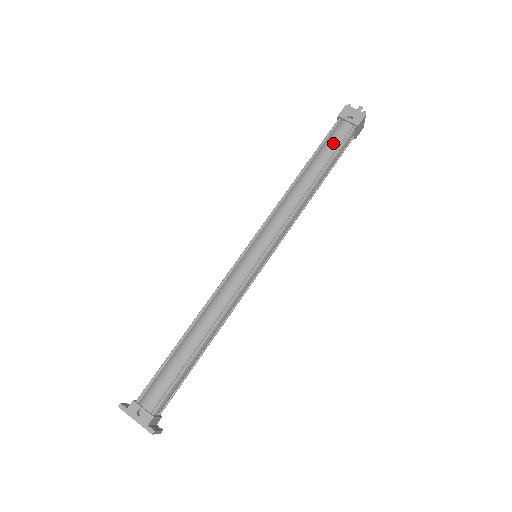
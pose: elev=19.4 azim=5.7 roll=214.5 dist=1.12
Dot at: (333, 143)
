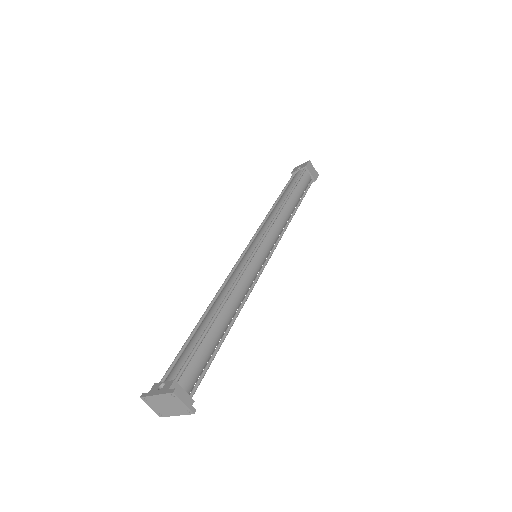
Dot at: (292, 181)
